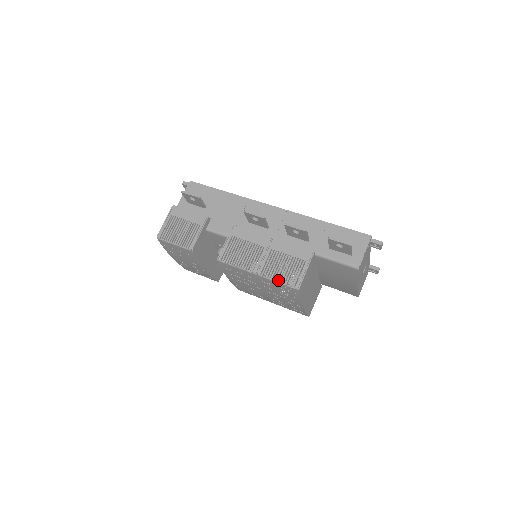
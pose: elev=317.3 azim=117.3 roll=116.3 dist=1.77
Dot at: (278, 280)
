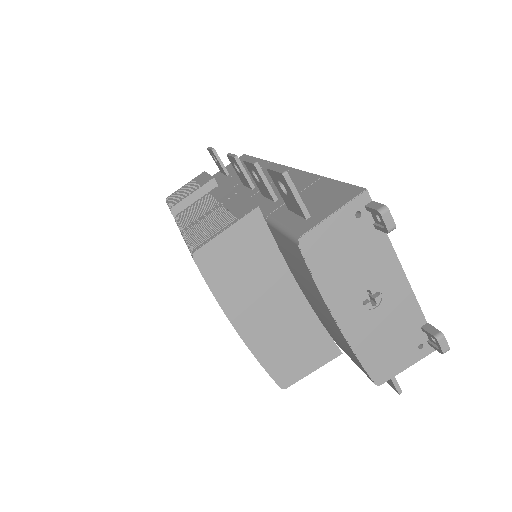
Dot at: (188, 241)
